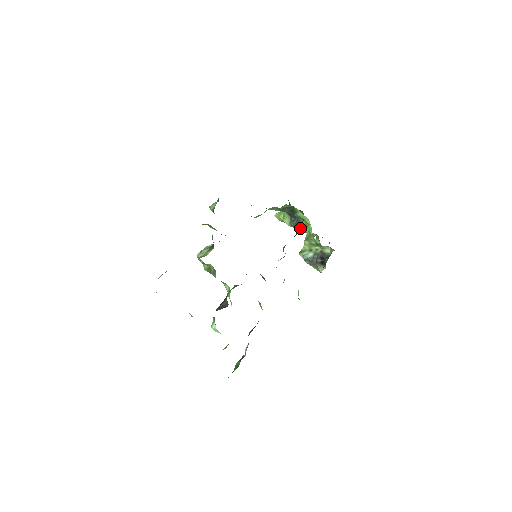
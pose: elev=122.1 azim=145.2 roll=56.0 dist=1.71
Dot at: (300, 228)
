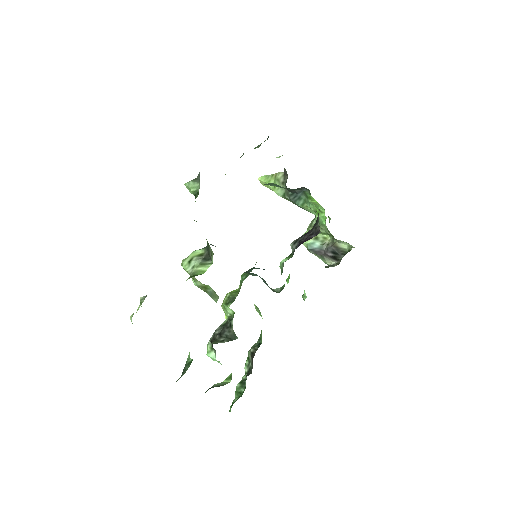
Dot at: (300, 206)
